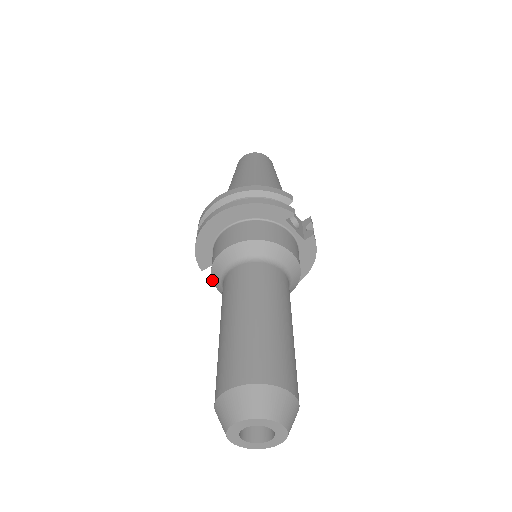
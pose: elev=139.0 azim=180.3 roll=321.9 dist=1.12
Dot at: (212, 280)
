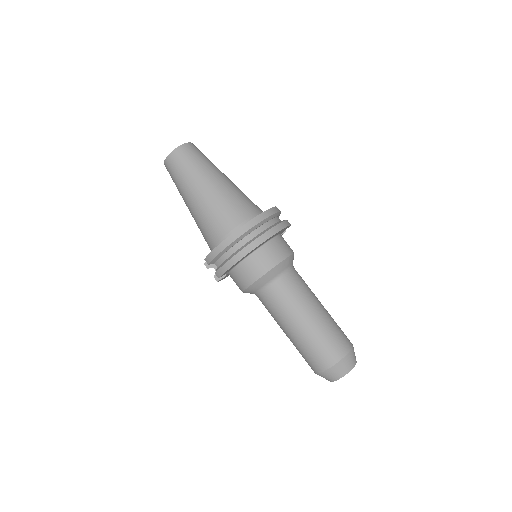
Dot at: (248, 288)
